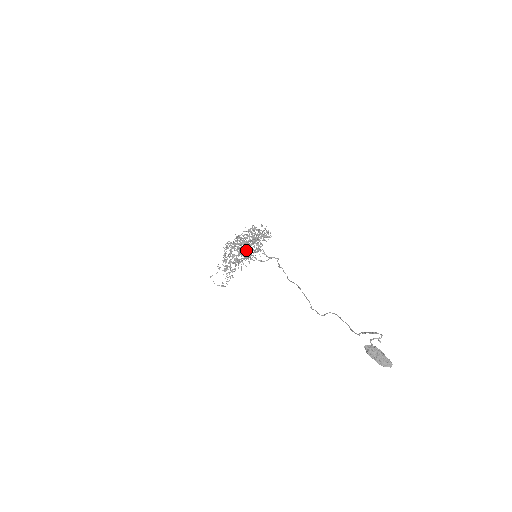
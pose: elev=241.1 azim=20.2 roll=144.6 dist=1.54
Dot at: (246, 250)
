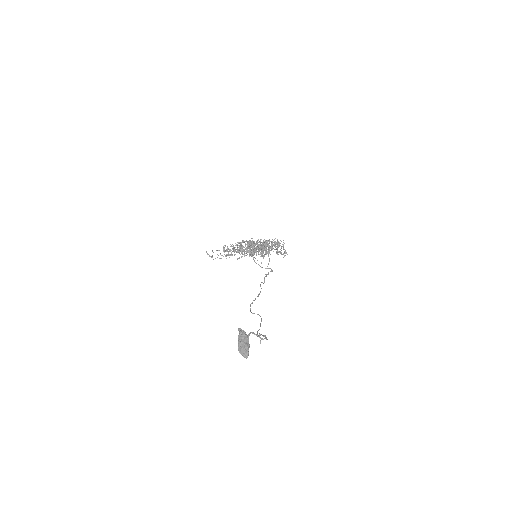
Dot at: (254, 249)
